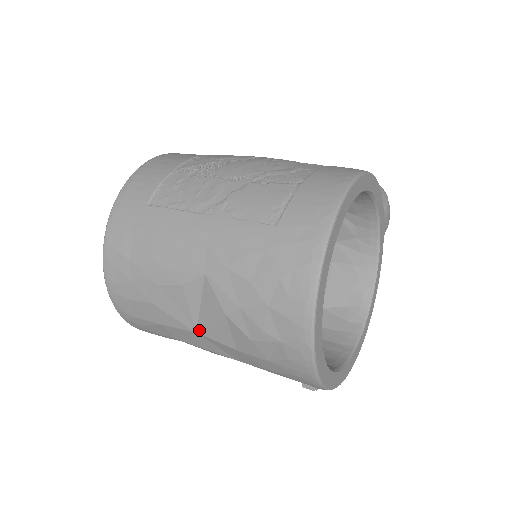
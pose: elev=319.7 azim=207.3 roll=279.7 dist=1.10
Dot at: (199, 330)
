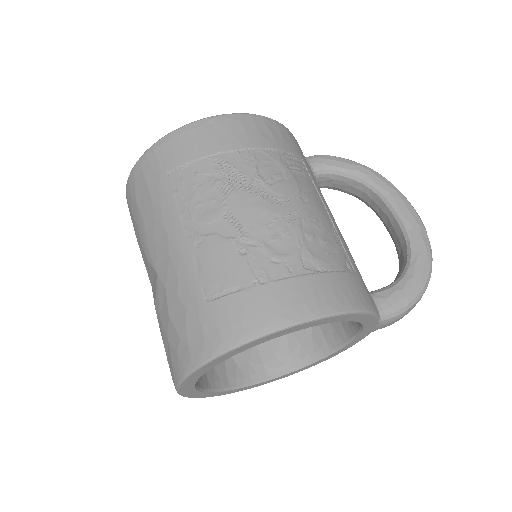
Dot at: (152, 288)
